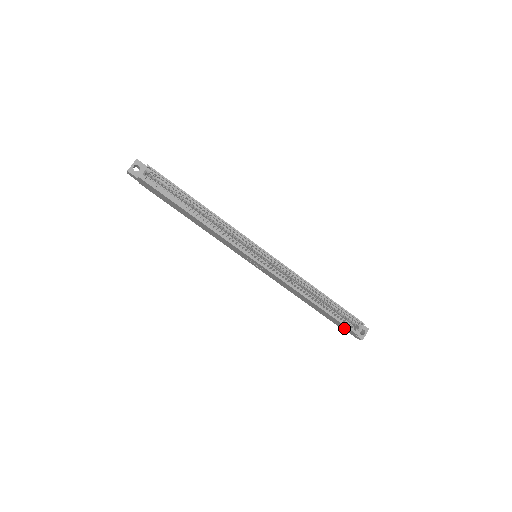
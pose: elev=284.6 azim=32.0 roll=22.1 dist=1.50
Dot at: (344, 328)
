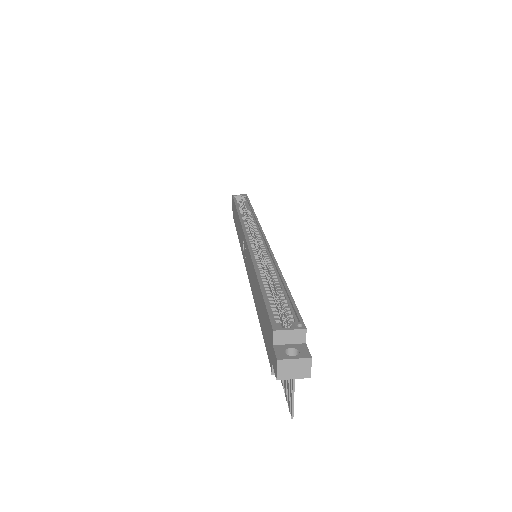
Dot at: (269, 340)
